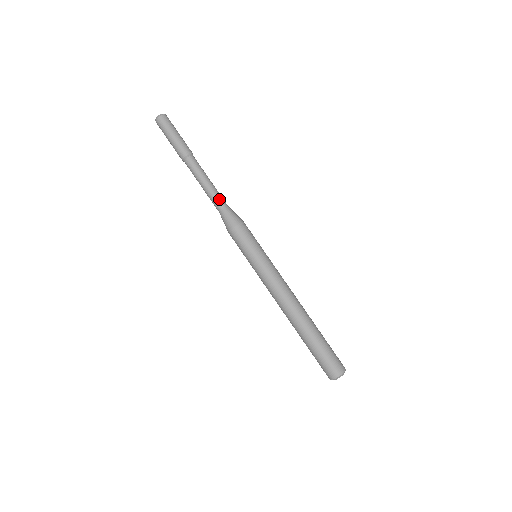
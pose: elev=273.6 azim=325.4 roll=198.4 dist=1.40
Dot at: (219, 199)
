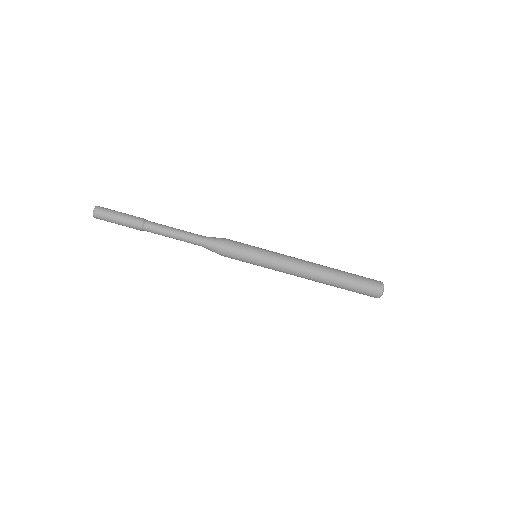
Dot at: (194, 237)
